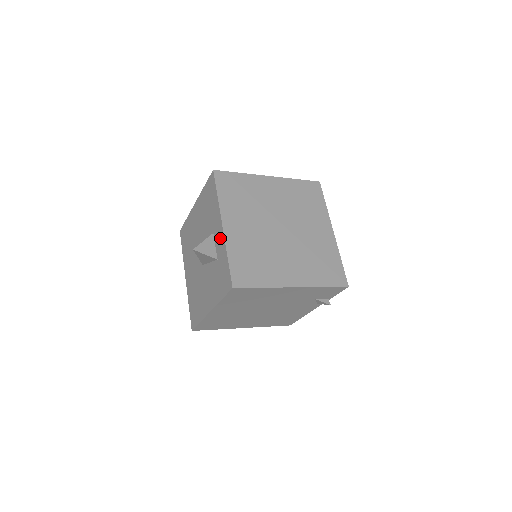
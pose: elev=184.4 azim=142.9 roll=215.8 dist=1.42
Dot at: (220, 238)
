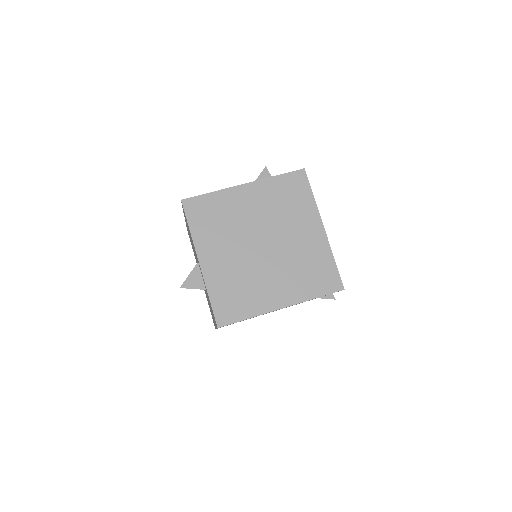
Dot at: occluded
